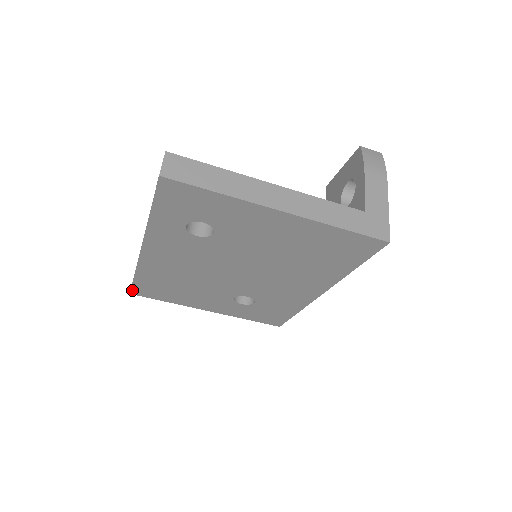
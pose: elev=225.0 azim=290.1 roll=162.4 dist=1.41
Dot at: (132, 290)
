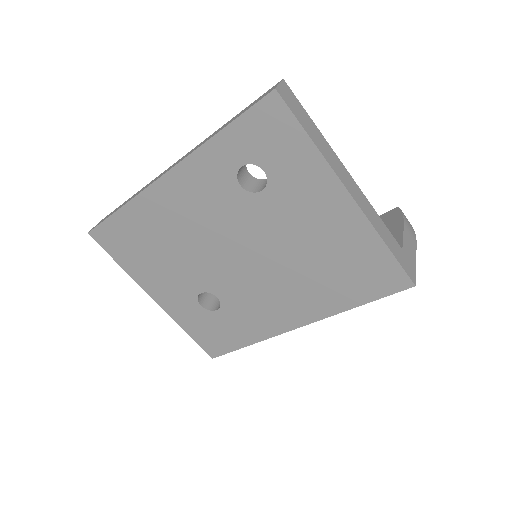
Dot at: (96, 229)
